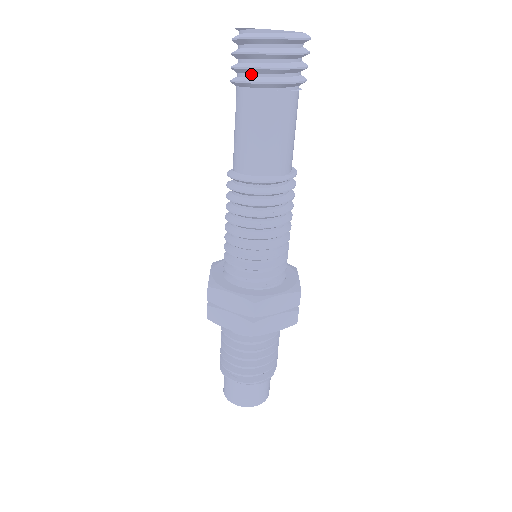
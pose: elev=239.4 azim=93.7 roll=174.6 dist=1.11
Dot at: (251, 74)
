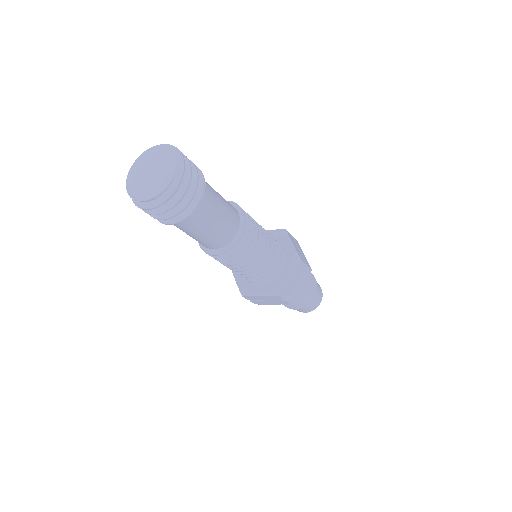
Dot at: occluded
